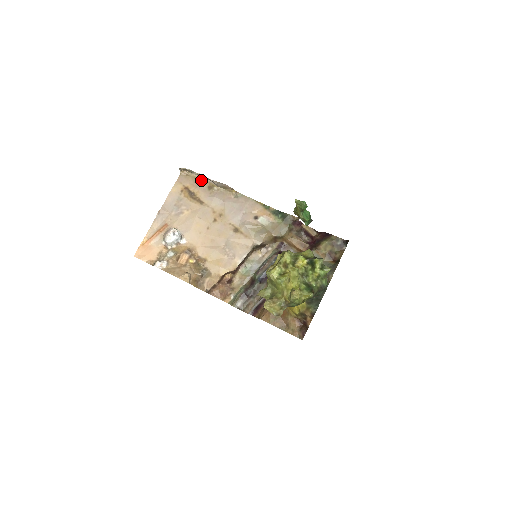
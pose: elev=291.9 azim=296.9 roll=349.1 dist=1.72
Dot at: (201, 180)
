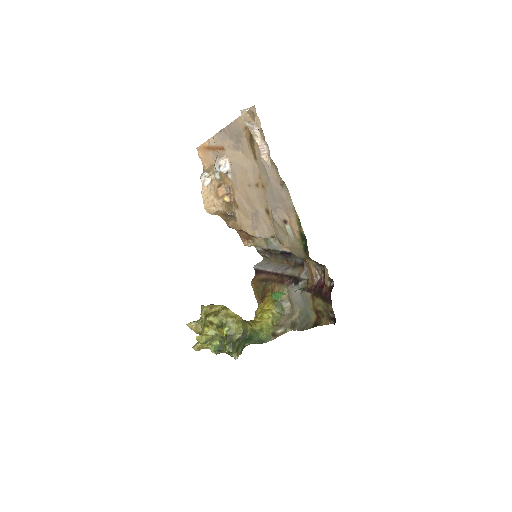
Dot at: (263, 135)
